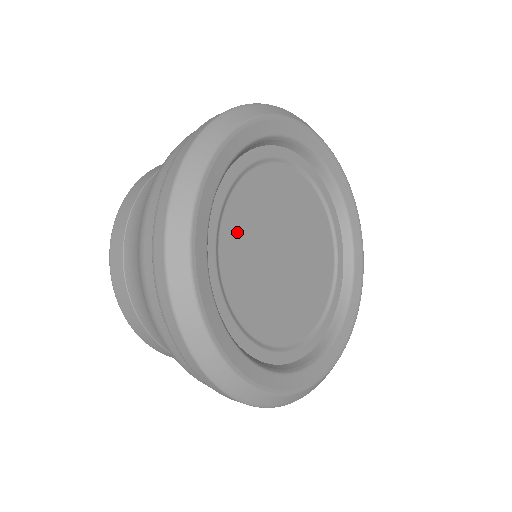
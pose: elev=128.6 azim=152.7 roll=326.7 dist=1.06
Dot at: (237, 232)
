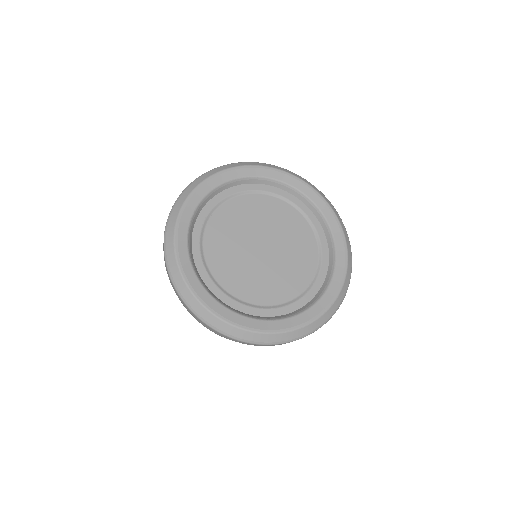
Dot at: (237, 283)
